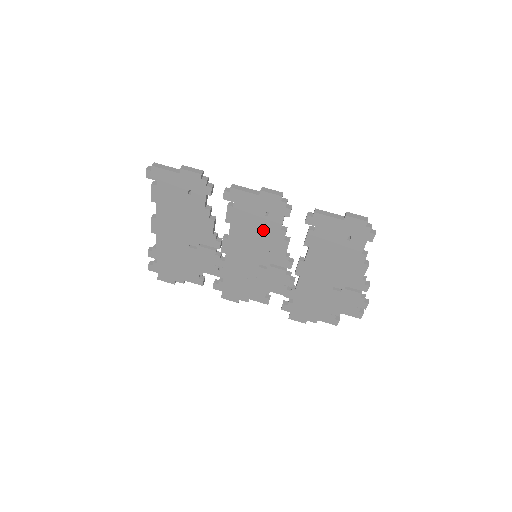
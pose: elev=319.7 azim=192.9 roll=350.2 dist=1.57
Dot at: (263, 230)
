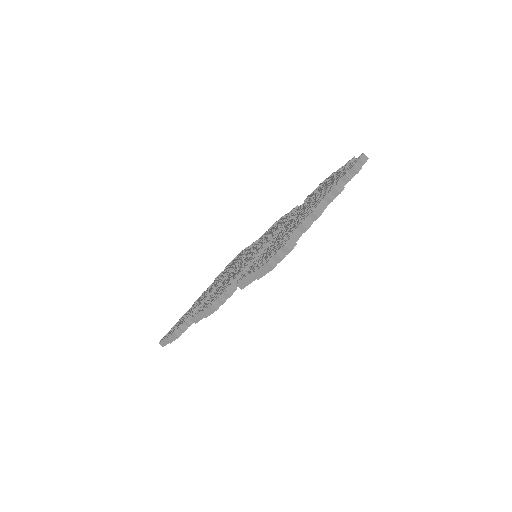
Dot at: occluded
